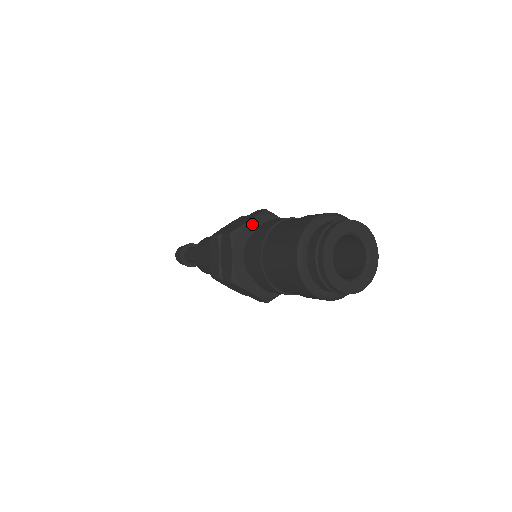
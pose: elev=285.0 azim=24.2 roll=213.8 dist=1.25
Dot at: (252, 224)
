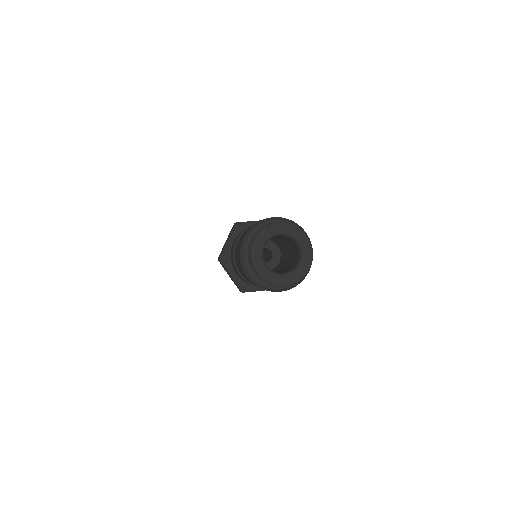
Dot at: occluded
